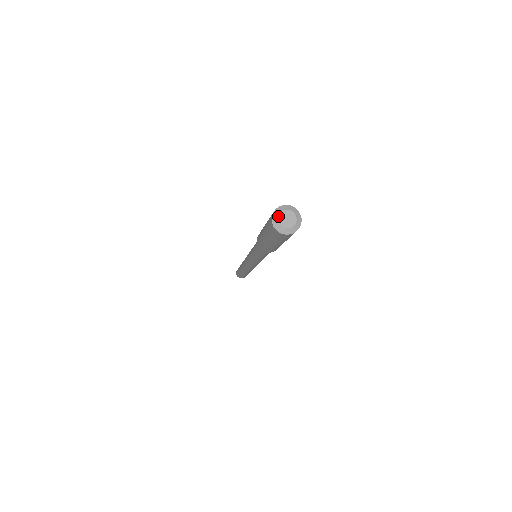
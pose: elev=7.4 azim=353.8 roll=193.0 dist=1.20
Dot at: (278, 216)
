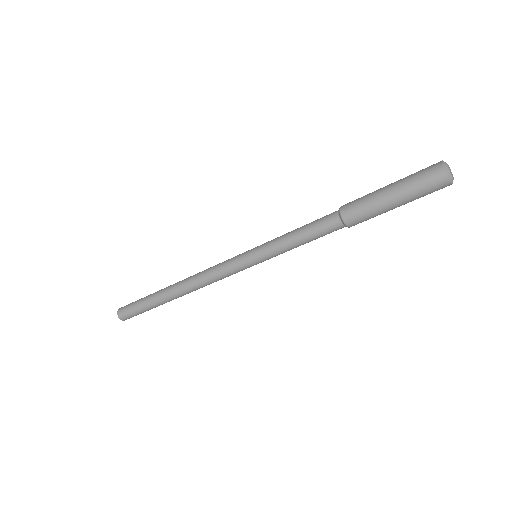
Dot at: occluded
